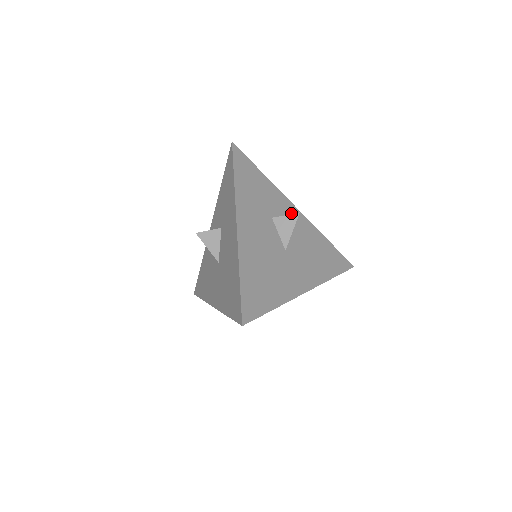
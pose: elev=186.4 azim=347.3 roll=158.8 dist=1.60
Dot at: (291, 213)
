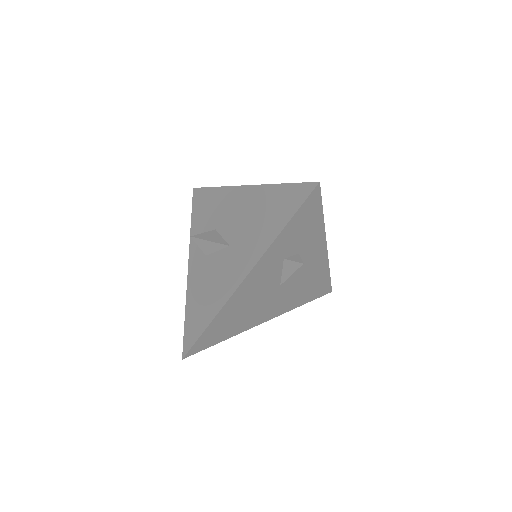
Dot at: occluded
